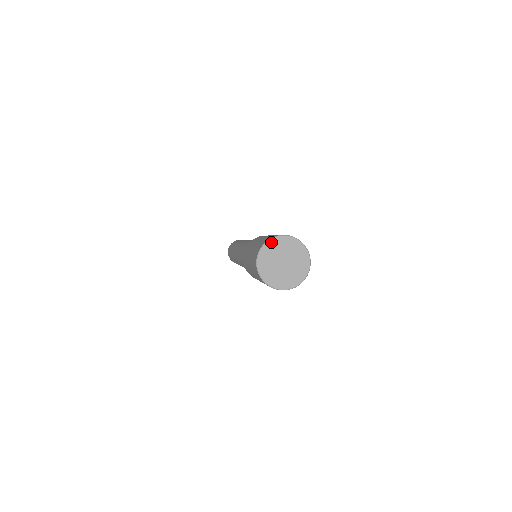
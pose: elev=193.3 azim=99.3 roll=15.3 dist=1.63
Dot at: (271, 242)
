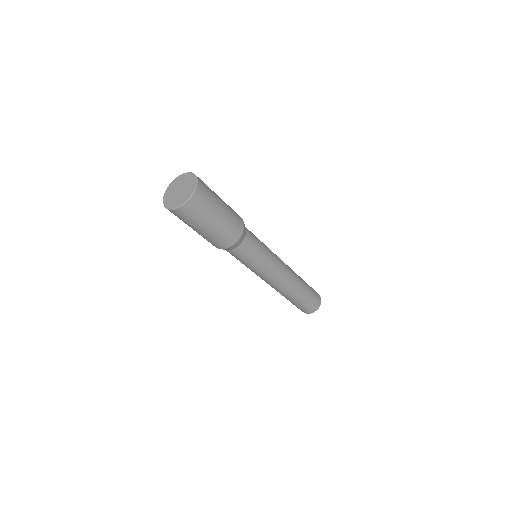
Dot at: (174, 181)
